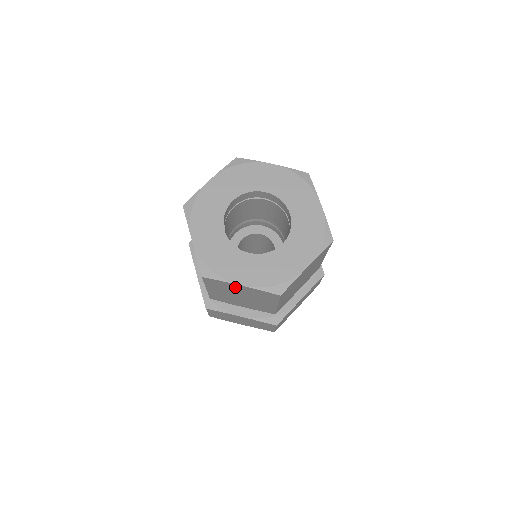
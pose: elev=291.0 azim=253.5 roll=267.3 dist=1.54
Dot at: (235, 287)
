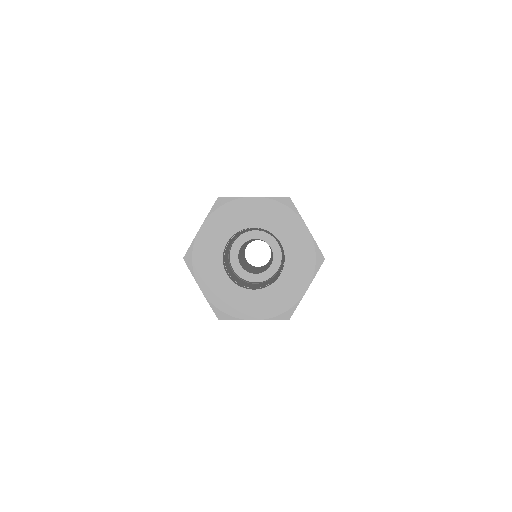
Dot at: occluded
